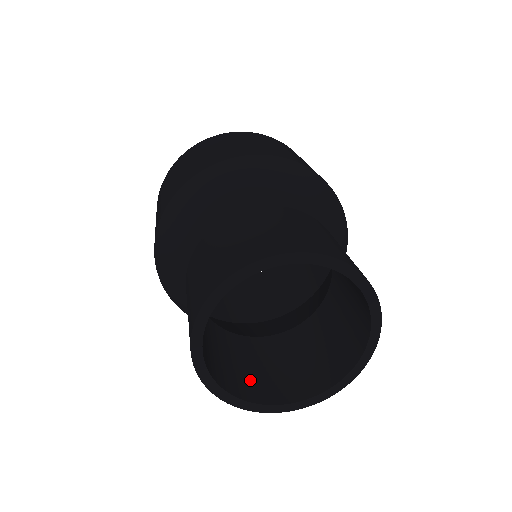
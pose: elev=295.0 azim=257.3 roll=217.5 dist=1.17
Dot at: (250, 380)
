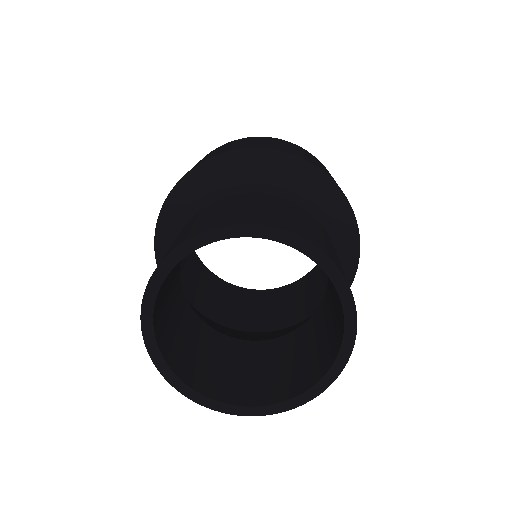
Dot at: (168, 329)
